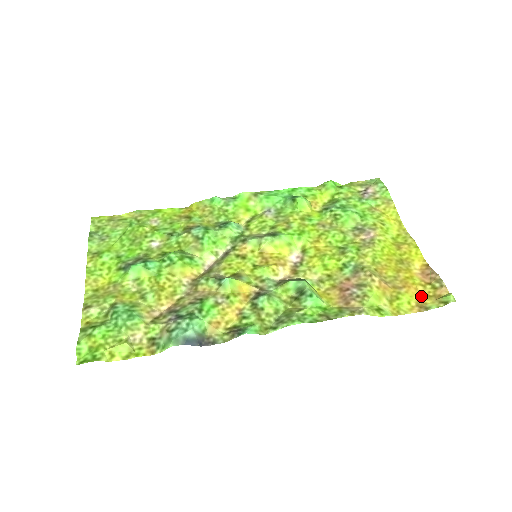
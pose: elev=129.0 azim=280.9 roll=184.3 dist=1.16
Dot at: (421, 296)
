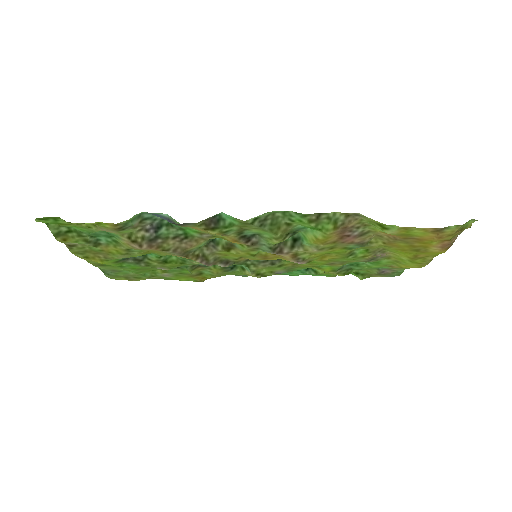
Dot at: (439, 237)
